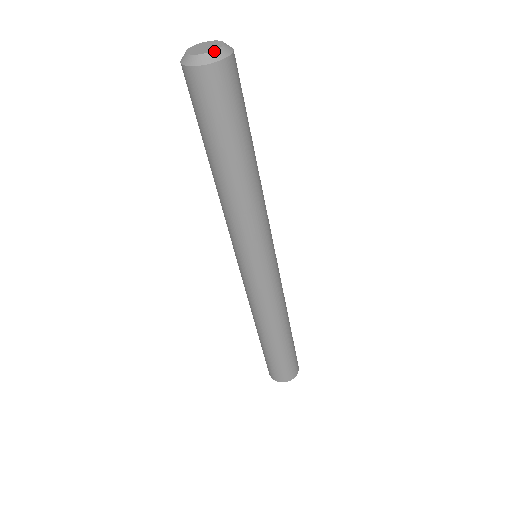
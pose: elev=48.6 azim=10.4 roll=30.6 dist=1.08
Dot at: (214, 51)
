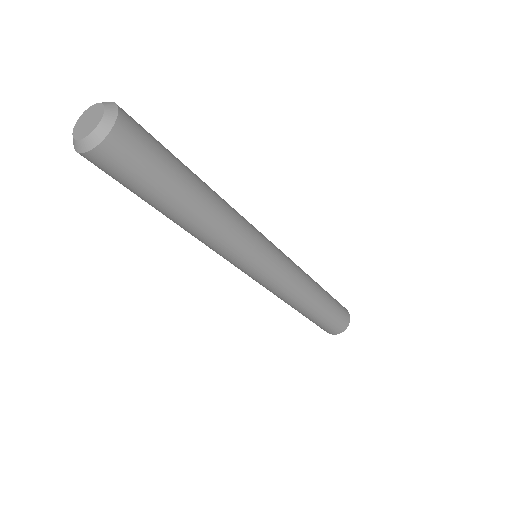
Dot at: (99, 125)
